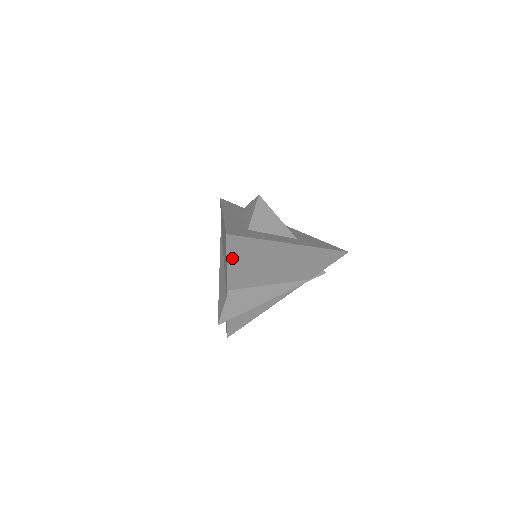
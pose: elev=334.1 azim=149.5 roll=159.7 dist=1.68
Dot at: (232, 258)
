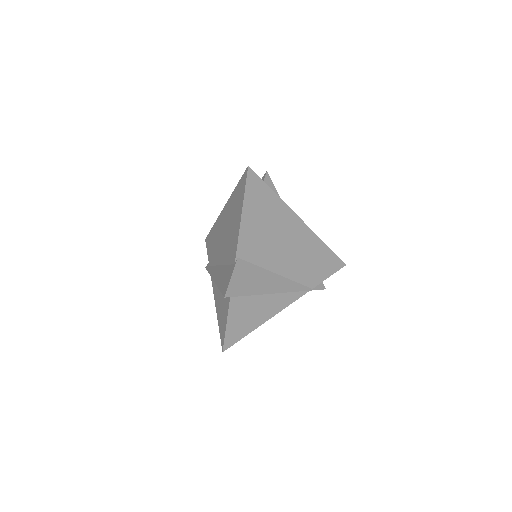
Dot at: (248, 205)
